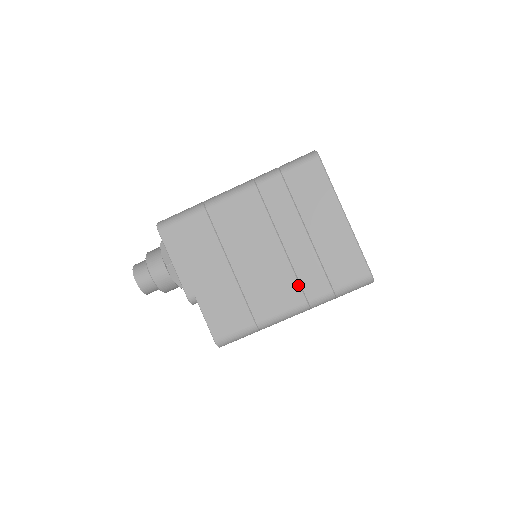
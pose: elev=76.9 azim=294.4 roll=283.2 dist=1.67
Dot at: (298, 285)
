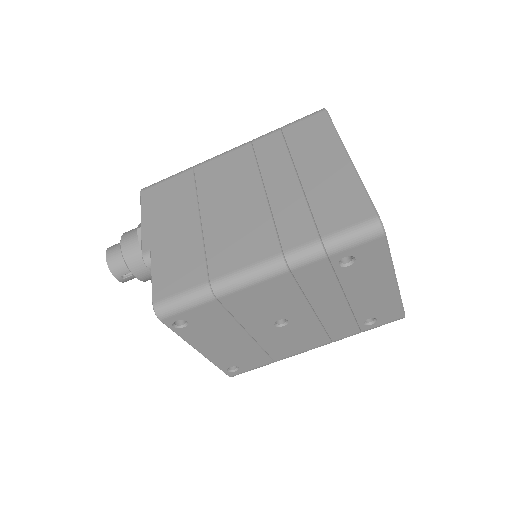
Dot at: (274, 234)
